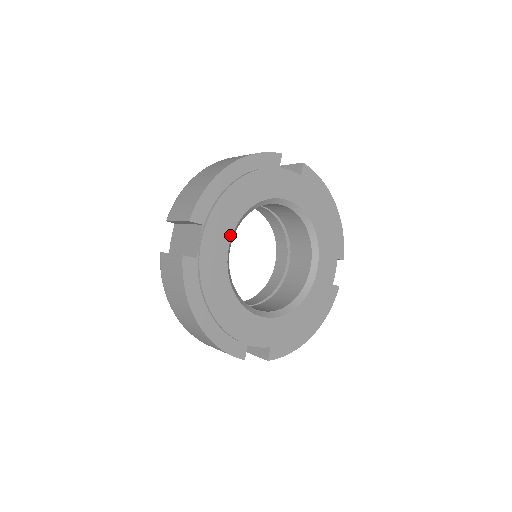
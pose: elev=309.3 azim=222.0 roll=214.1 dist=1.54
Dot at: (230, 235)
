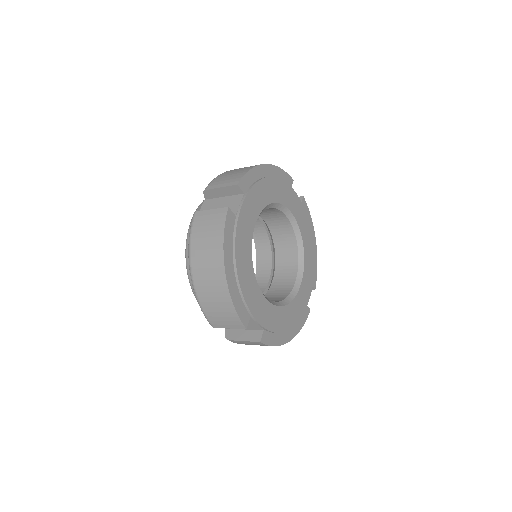
Dot at: (258, 213)
